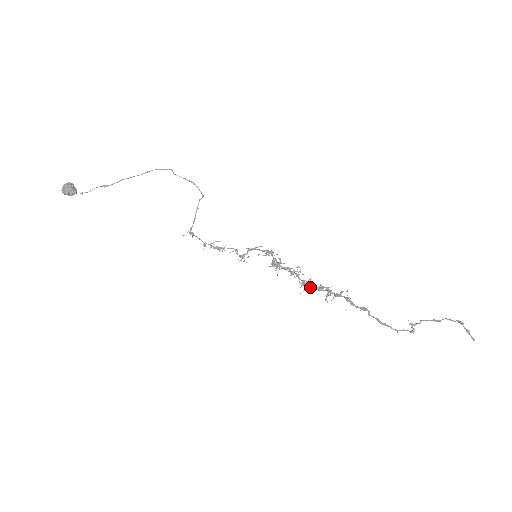
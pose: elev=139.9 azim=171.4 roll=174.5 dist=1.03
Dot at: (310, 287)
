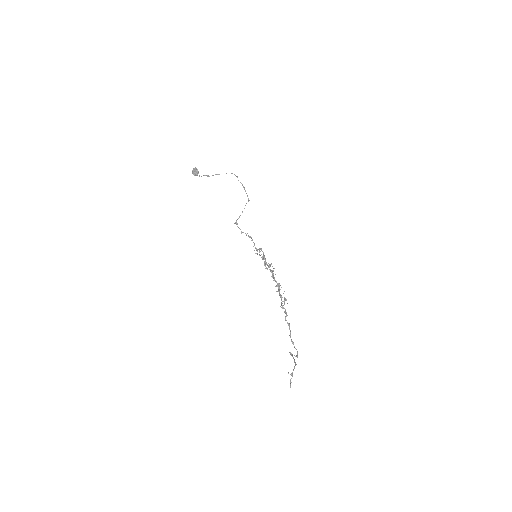
Dot at: (276, 291)
